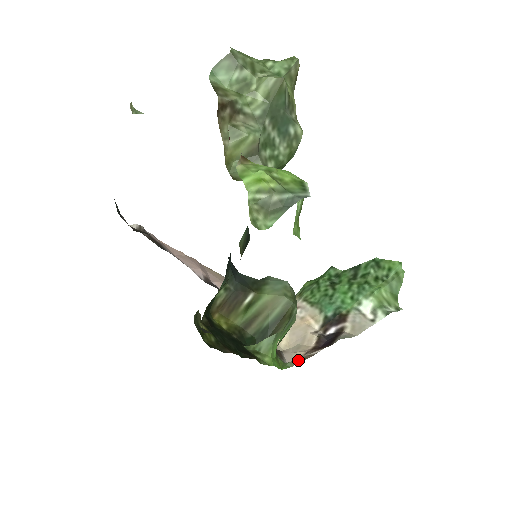
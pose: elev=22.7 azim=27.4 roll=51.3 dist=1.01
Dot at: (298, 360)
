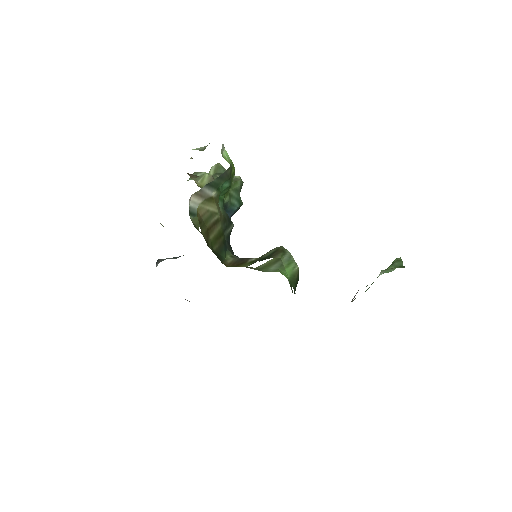
Dot at: occluded
